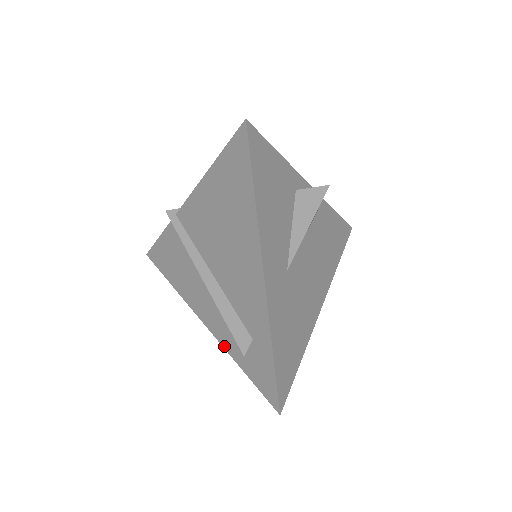
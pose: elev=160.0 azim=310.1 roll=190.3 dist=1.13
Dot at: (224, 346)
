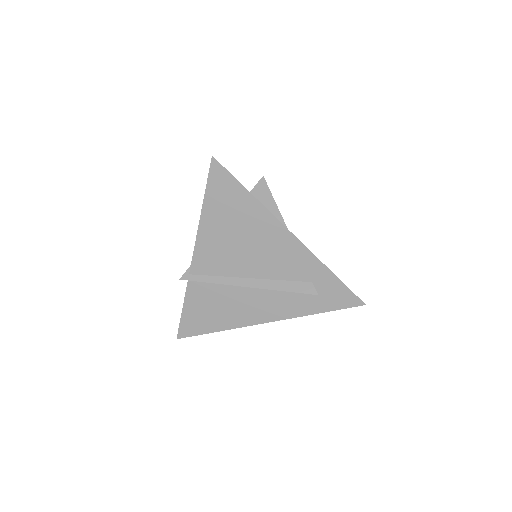
Dot at: (295, 316)
